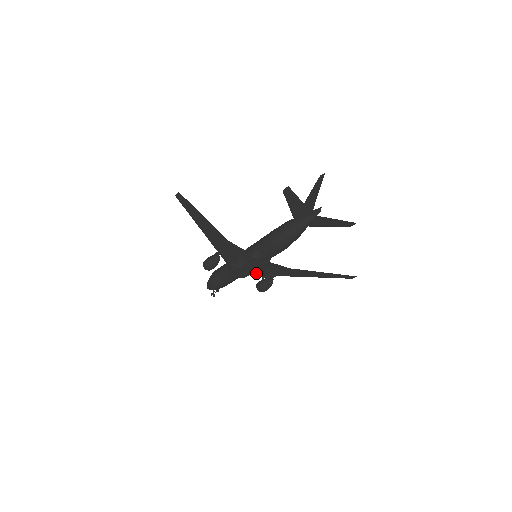
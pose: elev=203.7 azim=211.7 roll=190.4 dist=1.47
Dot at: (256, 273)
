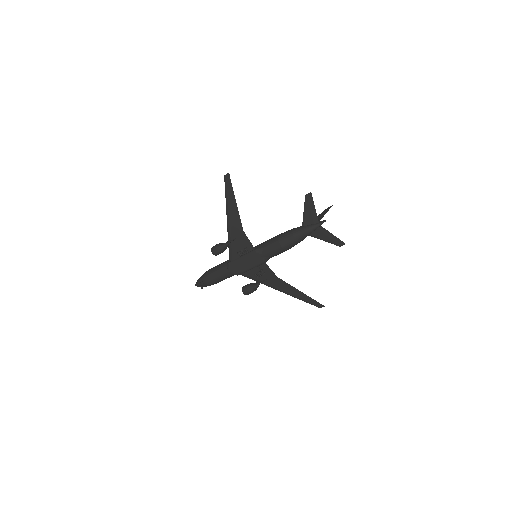
Dot at: (248, 274)
